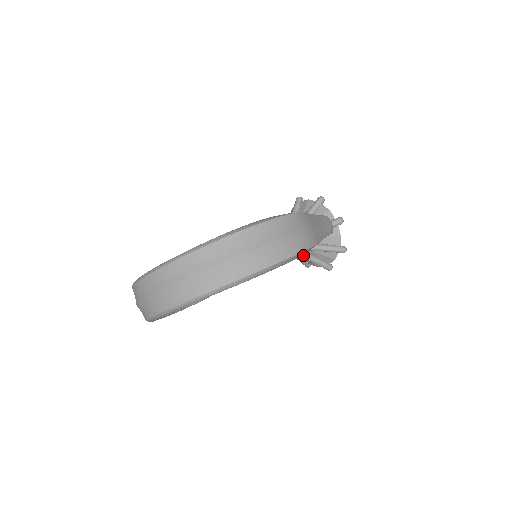
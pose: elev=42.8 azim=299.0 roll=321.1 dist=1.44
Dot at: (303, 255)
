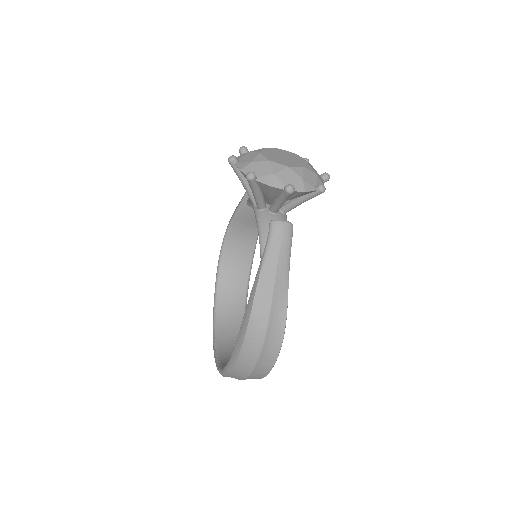
Dot at: occluded
